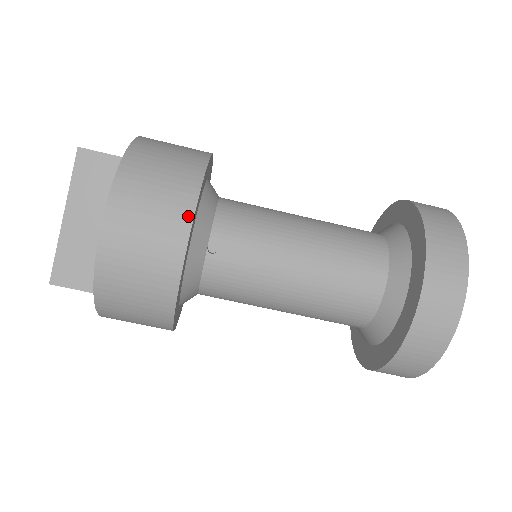
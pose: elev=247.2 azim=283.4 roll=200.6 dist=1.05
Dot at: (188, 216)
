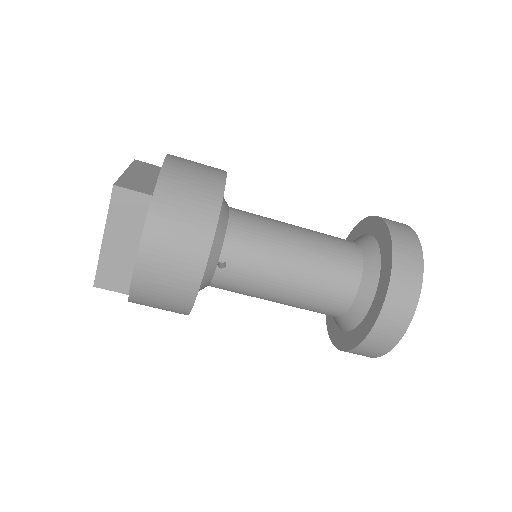
Dot at: (204, 255)
